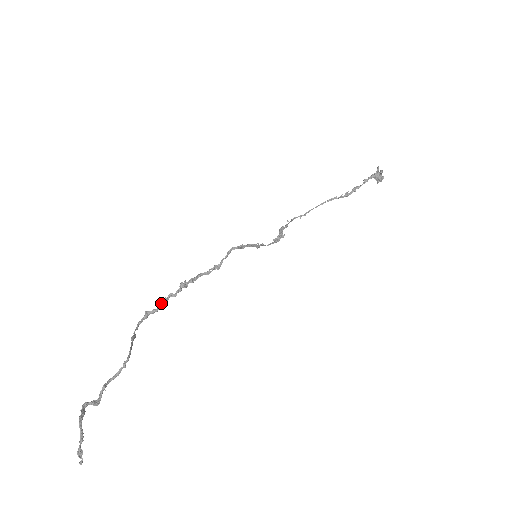
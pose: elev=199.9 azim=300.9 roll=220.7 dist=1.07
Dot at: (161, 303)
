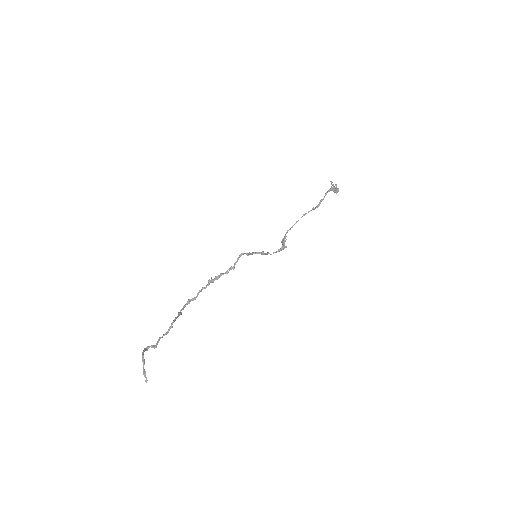
Dot at: (198, 293)
